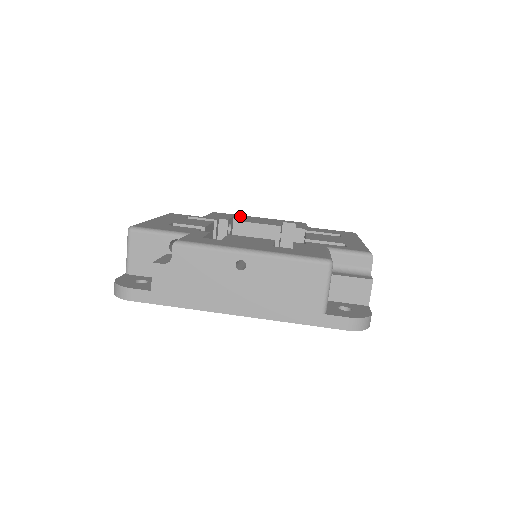
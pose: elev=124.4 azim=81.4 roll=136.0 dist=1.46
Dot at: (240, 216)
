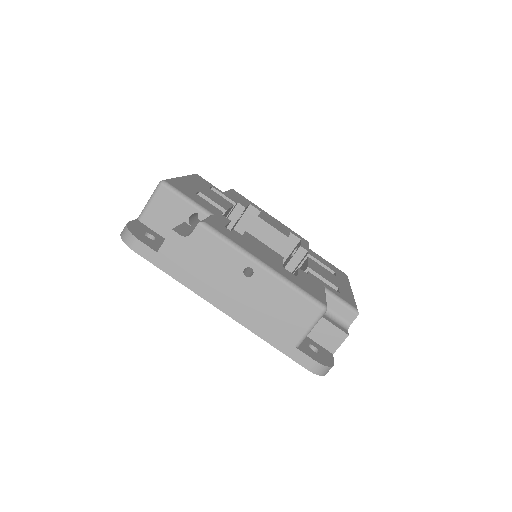
Dot at: (256, 206)
